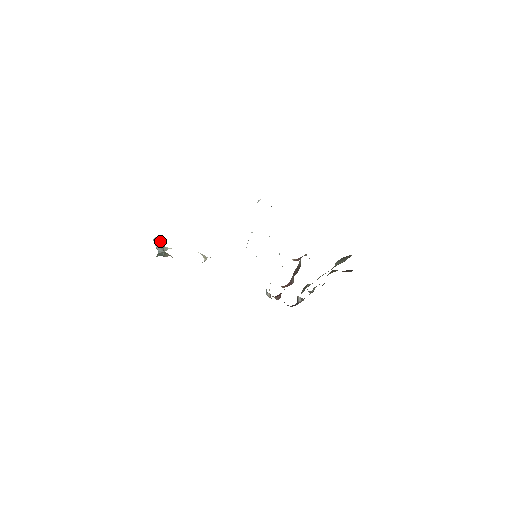
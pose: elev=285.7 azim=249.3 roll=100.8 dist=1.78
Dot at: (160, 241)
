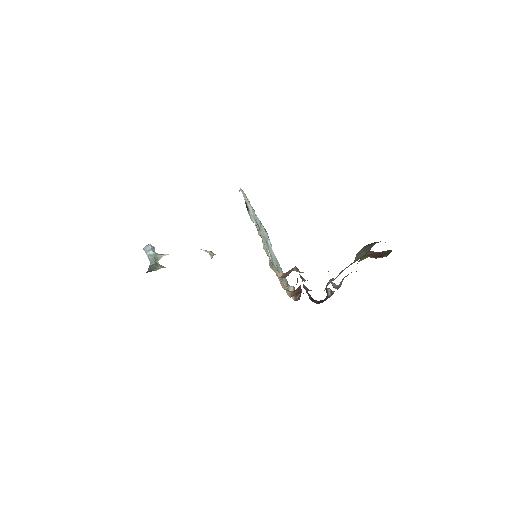
Dot at: (150, 250)
